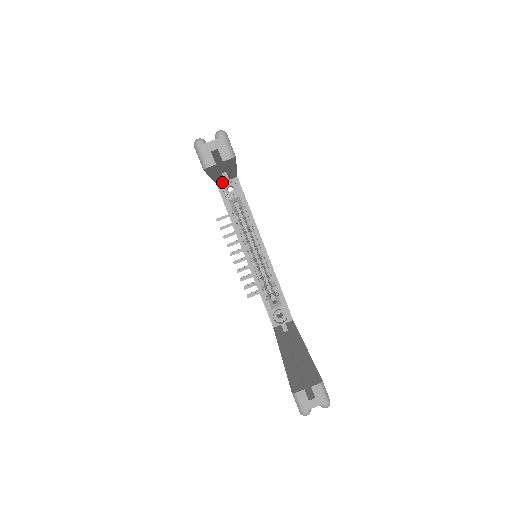
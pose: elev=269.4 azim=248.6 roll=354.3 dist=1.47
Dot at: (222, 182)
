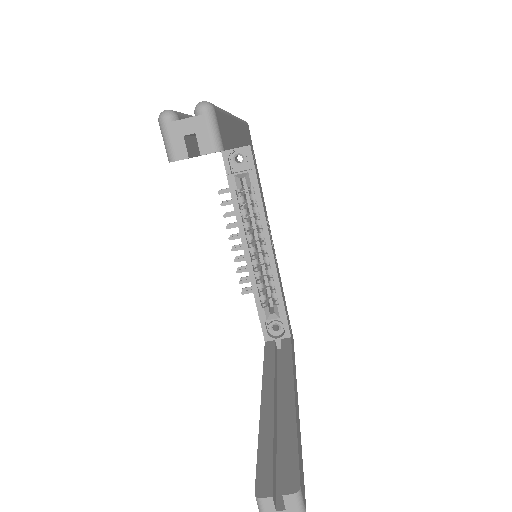
Dot at: occluded
